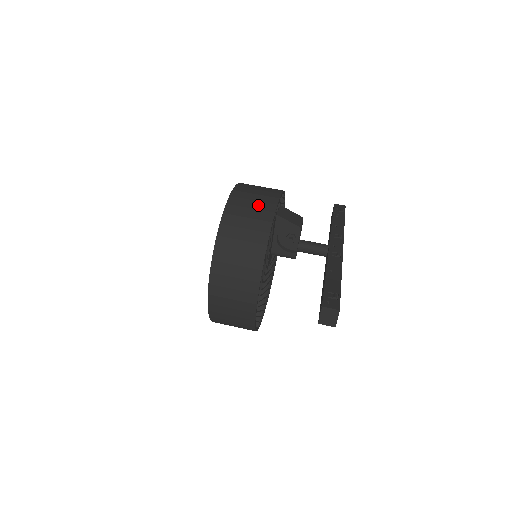
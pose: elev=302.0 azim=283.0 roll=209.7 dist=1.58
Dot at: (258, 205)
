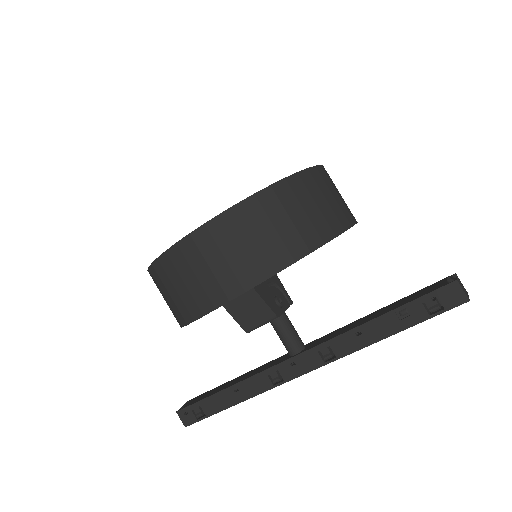
Dot at: (184, 295)
